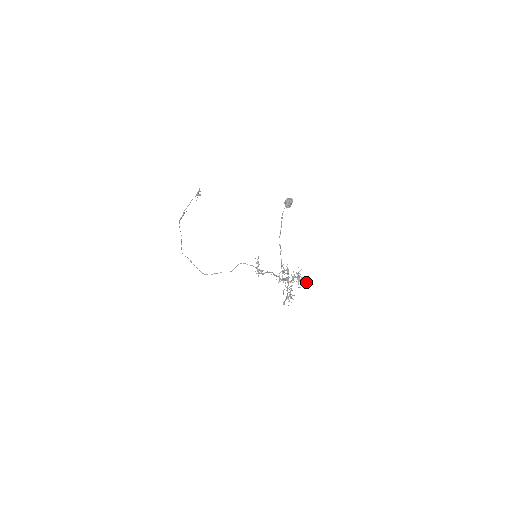
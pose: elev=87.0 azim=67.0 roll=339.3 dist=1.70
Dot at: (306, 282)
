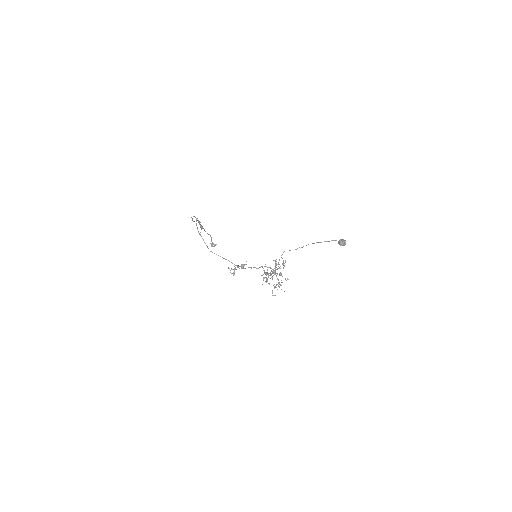
Dot at: occluded
